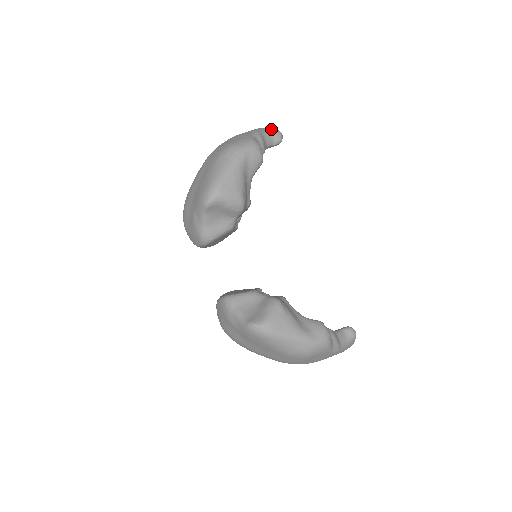
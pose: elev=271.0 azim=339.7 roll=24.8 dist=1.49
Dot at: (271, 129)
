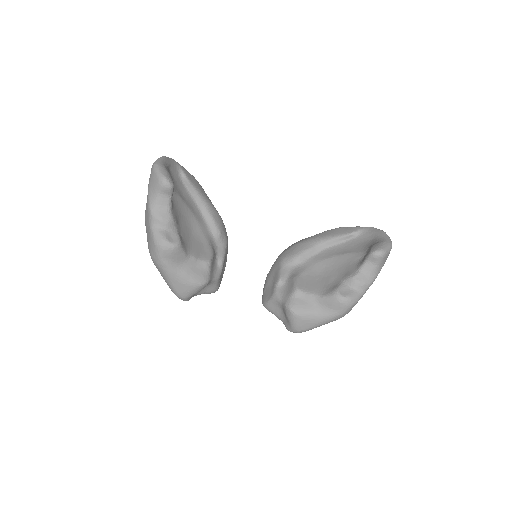
Dot at: (155, 185)
